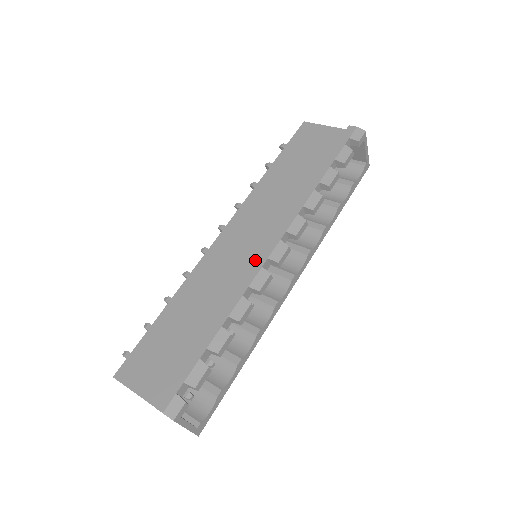
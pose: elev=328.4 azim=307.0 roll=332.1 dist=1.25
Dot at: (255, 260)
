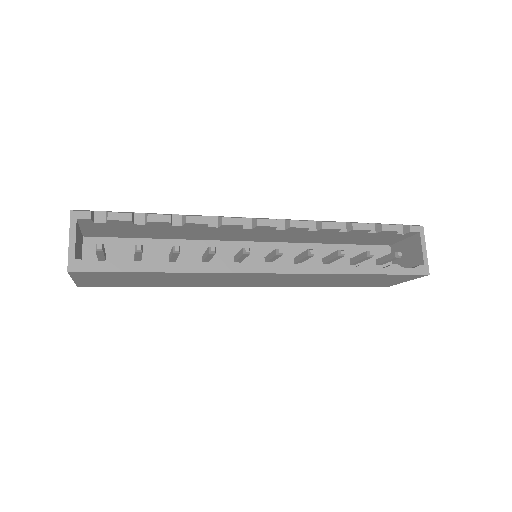
Dot at: occluded
